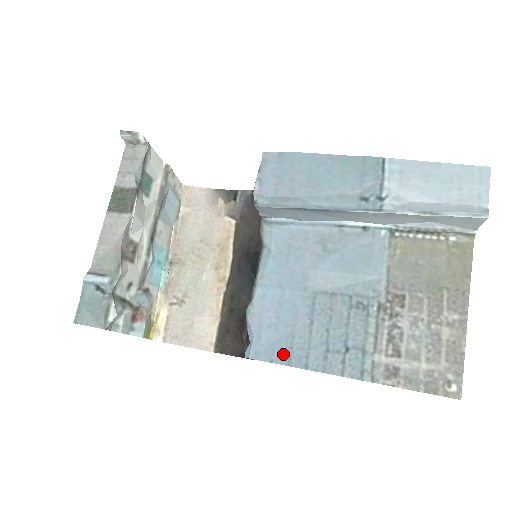
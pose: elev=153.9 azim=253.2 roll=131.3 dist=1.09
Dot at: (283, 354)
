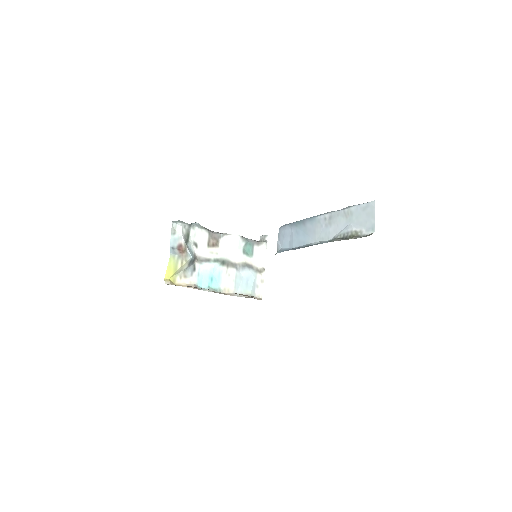
Dot at: occluded
